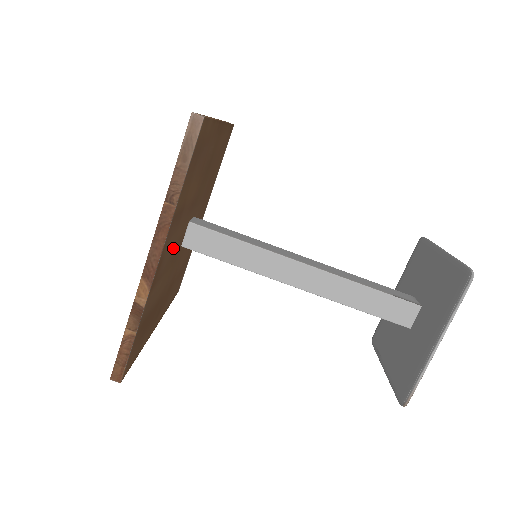
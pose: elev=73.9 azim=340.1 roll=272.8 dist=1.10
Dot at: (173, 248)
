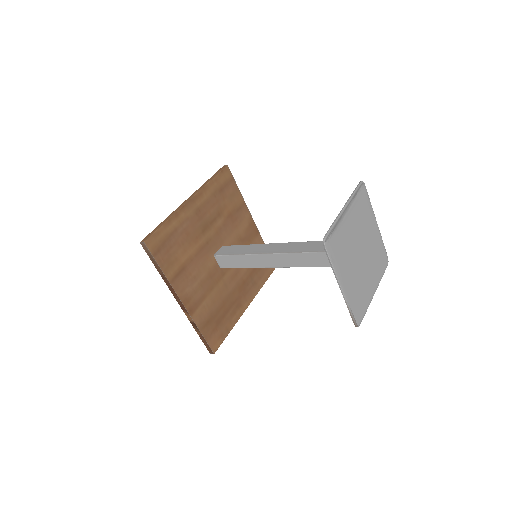
Dot at: (202, 281)
